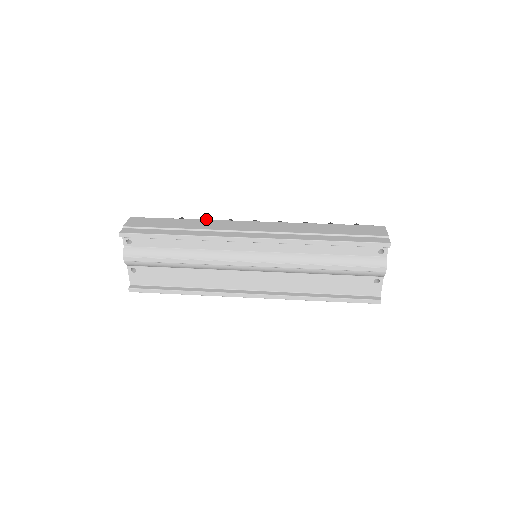
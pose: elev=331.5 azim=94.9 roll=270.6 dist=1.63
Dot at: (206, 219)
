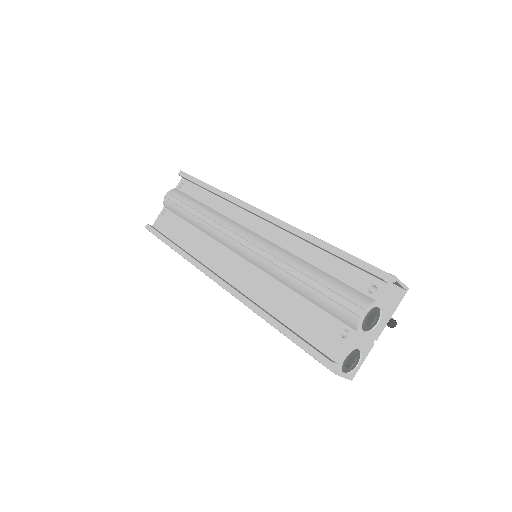
Dot at: occluded
